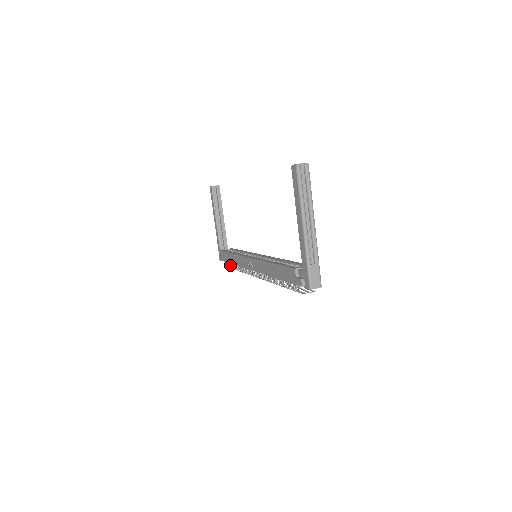
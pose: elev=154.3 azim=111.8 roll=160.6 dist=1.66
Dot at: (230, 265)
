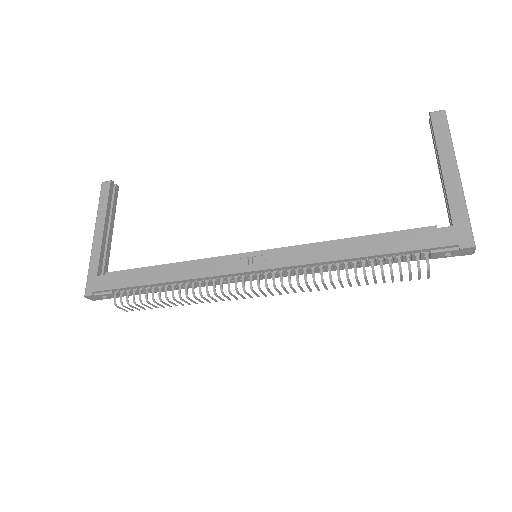
Dot at: (134, 295)
